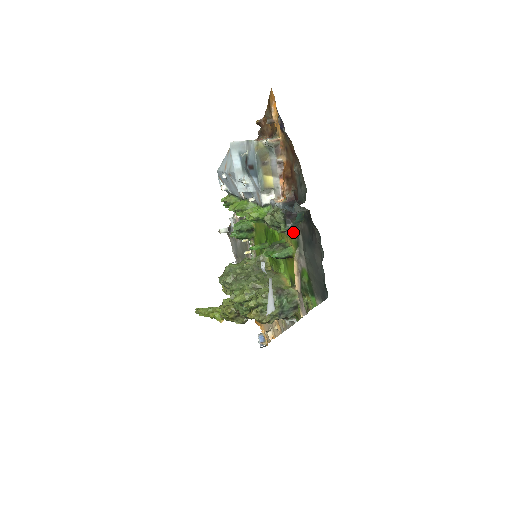
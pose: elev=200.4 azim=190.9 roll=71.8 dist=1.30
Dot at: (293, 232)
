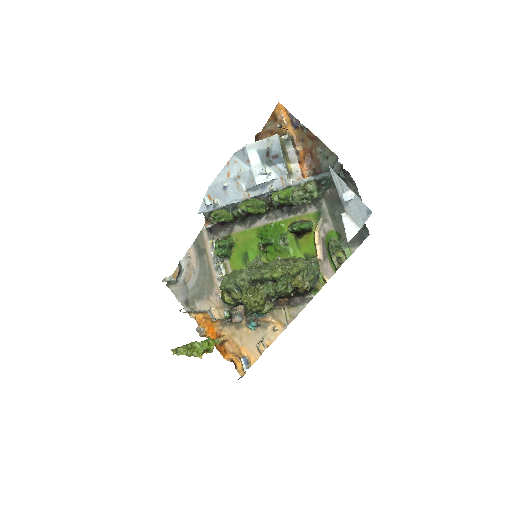
Dot at: (311, 207)
